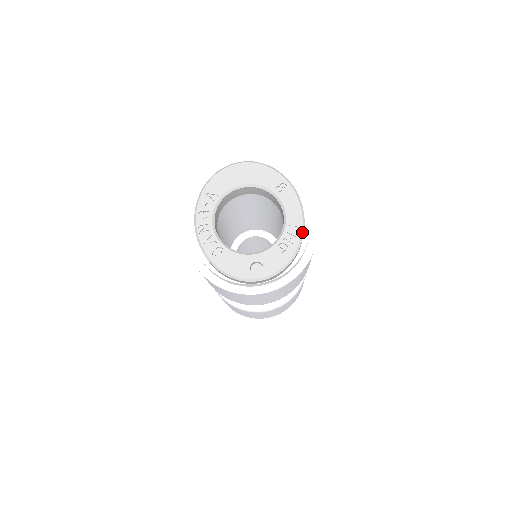
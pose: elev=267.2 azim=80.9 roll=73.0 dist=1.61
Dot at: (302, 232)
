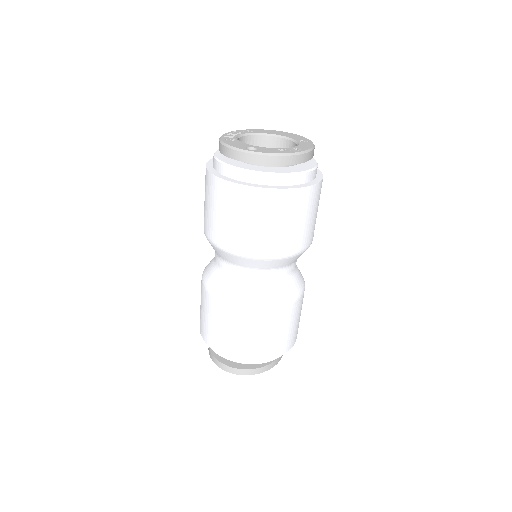
Dot at: (303, 152)
